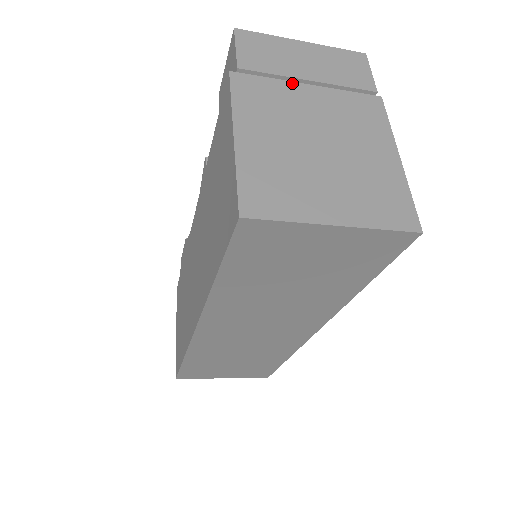
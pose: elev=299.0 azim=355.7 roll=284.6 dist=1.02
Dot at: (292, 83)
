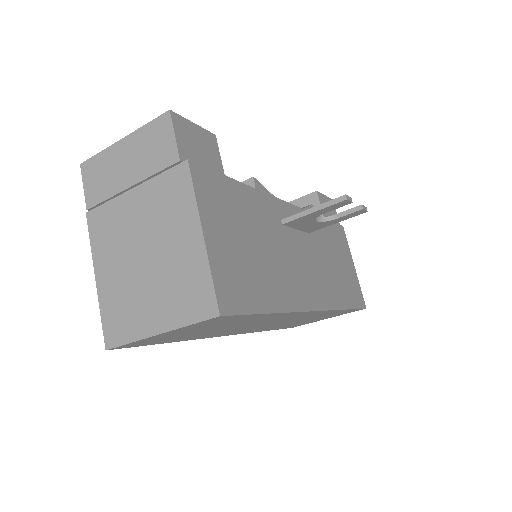
Dot at: (122, 196)
